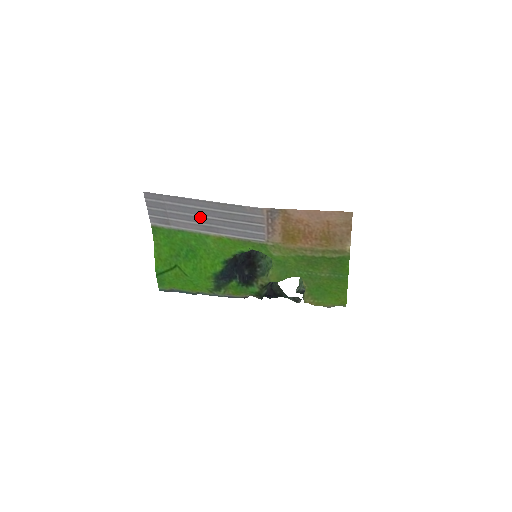
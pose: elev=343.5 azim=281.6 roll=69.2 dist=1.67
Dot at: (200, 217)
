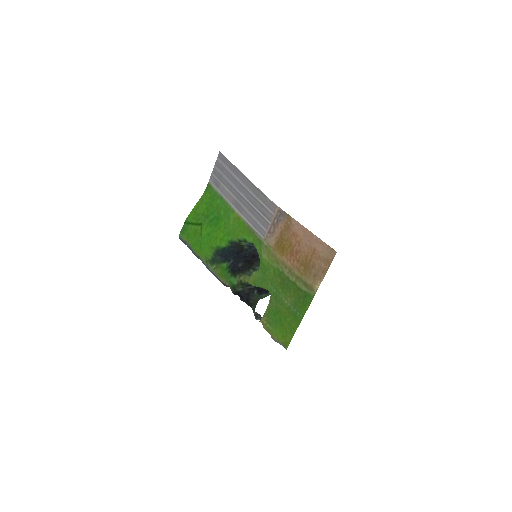
Dot at: (238, 191)
